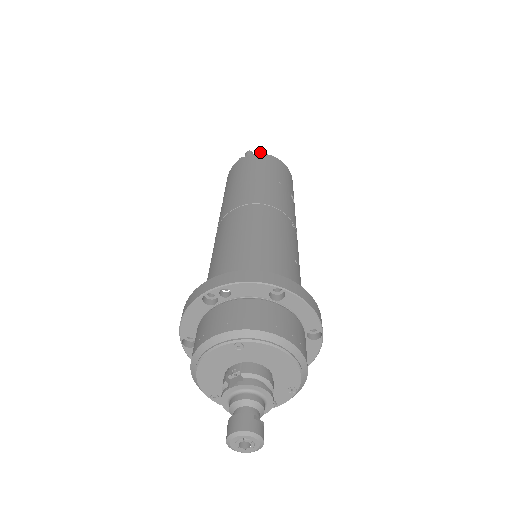
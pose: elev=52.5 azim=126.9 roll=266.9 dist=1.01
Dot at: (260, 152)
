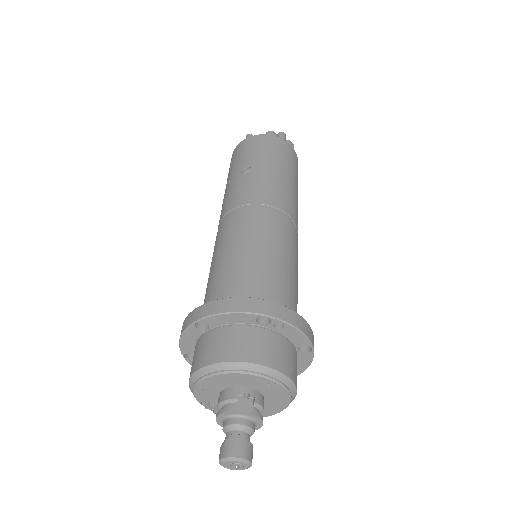
Dot at: (292, 144)
